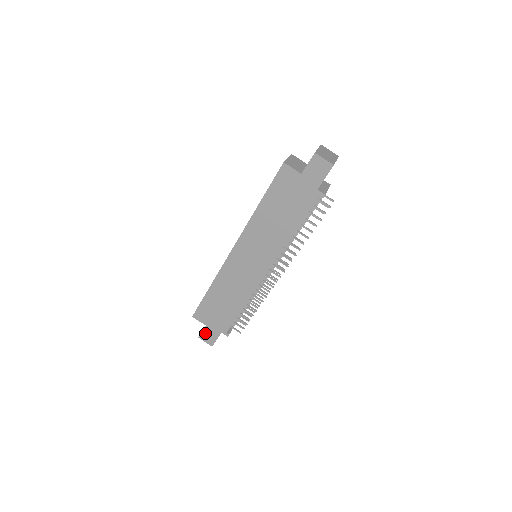
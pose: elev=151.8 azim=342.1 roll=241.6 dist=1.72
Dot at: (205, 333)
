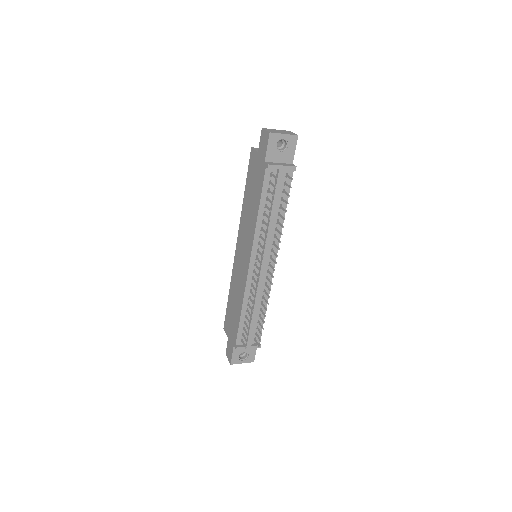
Dot at: (228, 348)
